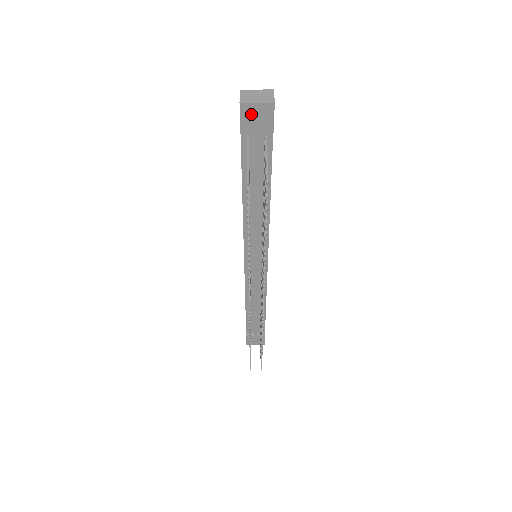
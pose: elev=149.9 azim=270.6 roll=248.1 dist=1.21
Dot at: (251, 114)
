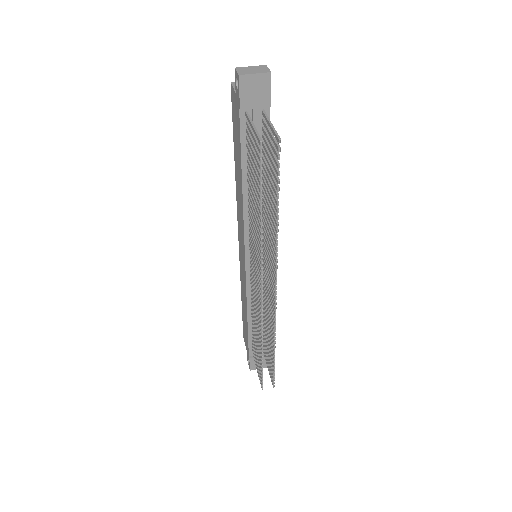
Dot at: (250, 87)
